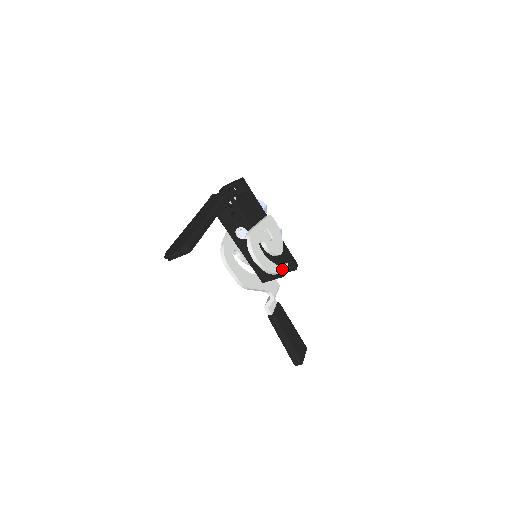
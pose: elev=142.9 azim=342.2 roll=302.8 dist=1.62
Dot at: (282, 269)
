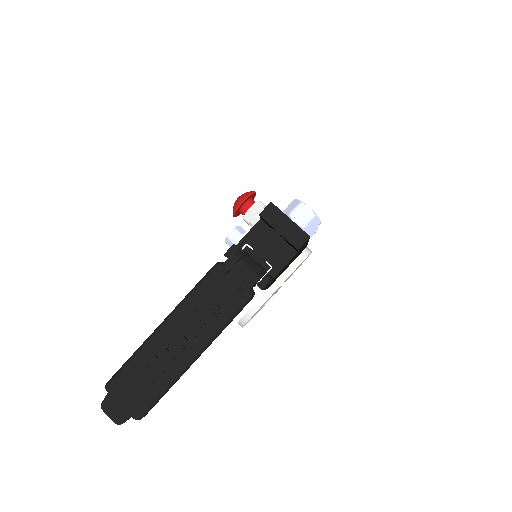
Dot at: (273, 295)
